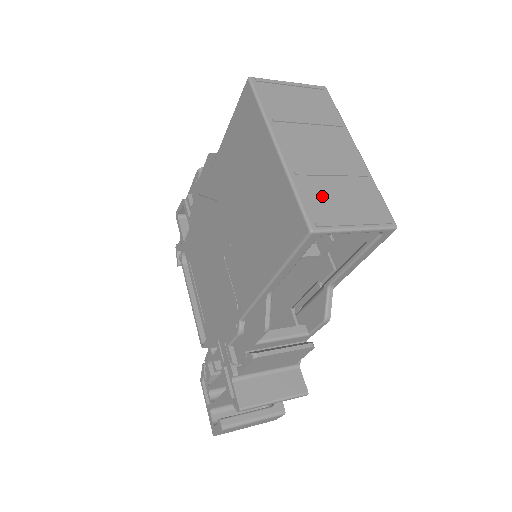
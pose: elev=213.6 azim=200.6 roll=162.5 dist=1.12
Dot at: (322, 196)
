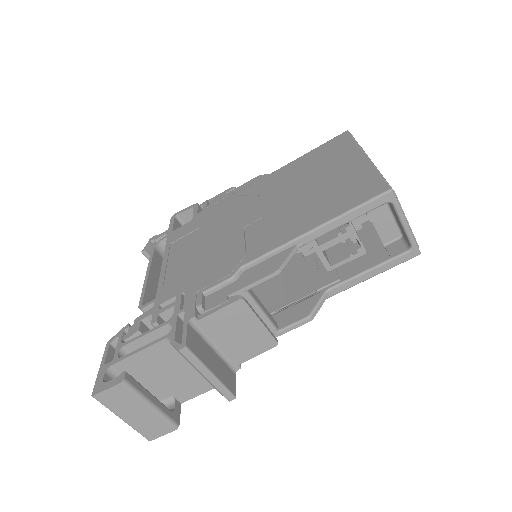
Dot at: occluded
